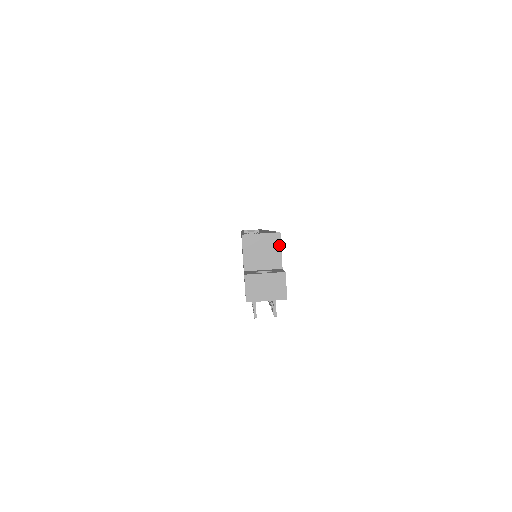
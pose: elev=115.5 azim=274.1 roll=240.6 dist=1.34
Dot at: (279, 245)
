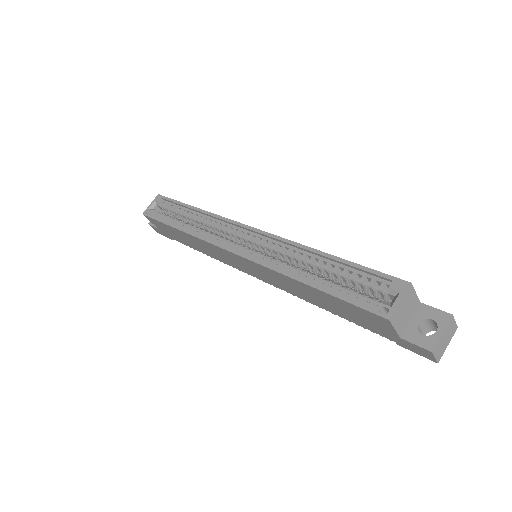
Dot at: (413, 292)
